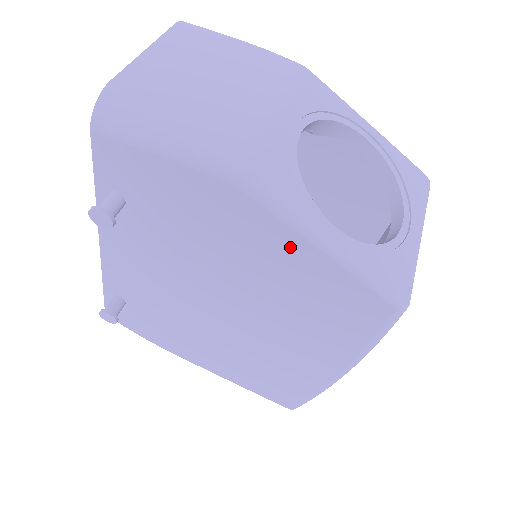
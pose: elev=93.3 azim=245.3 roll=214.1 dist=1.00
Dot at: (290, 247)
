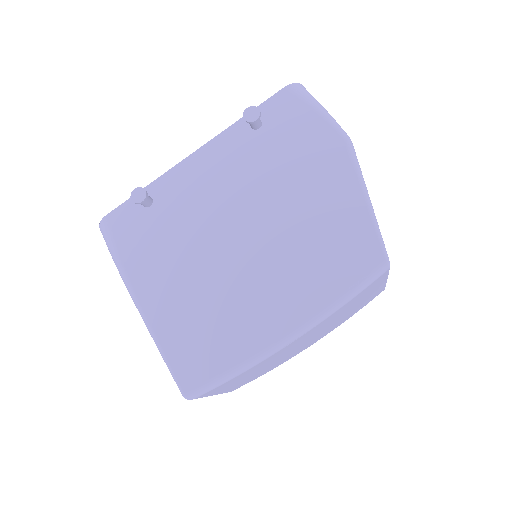
Dot at: (346, 189)
